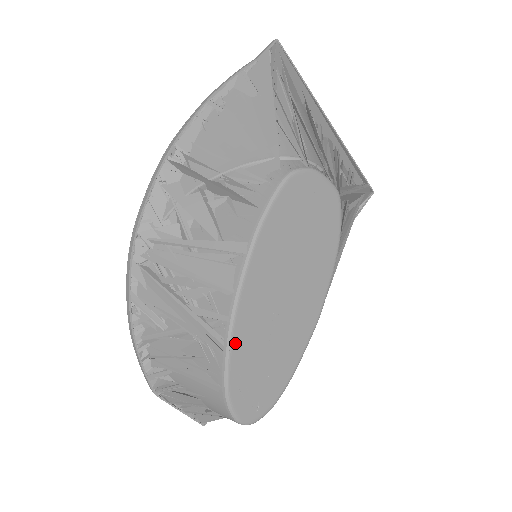
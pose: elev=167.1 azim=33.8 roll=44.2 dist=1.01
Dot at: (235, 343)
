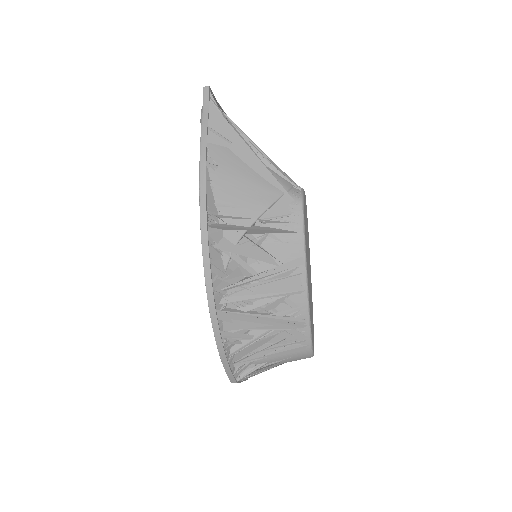
Dot at: (310, 317)
